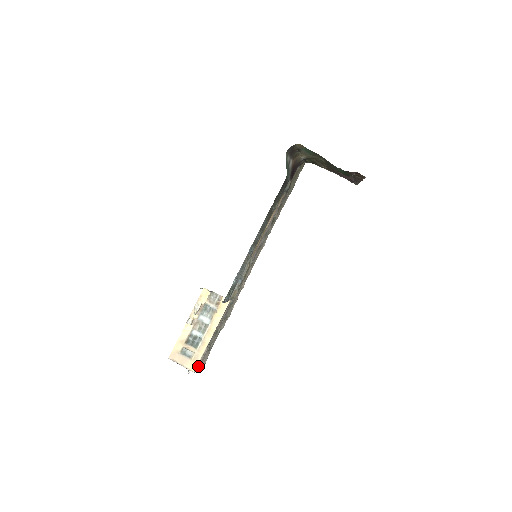
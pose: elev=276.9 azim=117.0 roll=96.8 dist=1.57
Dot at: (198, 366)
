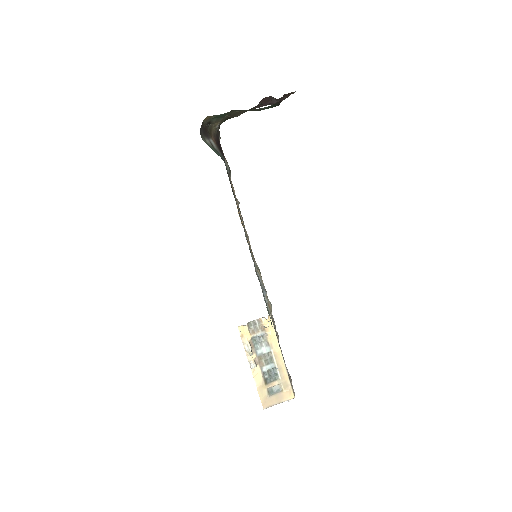
Dot at: (293, 389)
